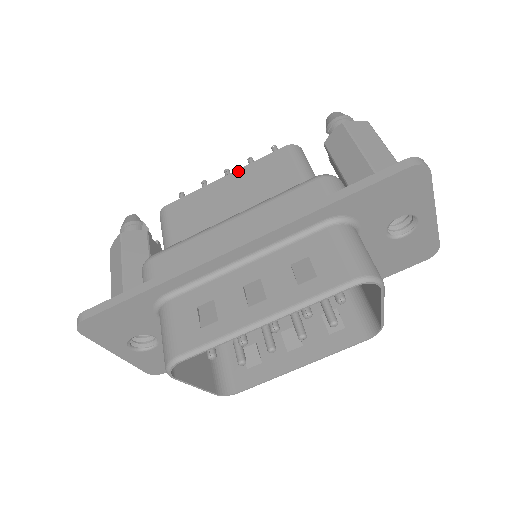
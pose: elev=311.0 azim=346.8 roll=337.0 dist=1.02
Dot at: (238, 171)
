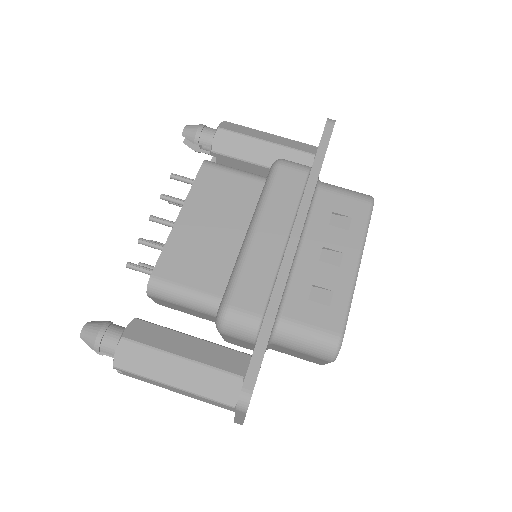
Dot at: (186, 204)
